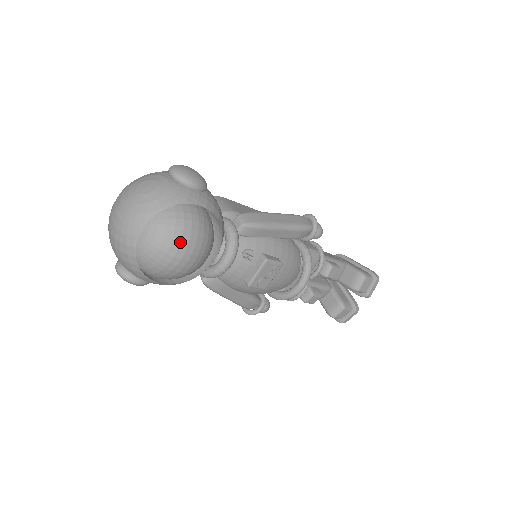
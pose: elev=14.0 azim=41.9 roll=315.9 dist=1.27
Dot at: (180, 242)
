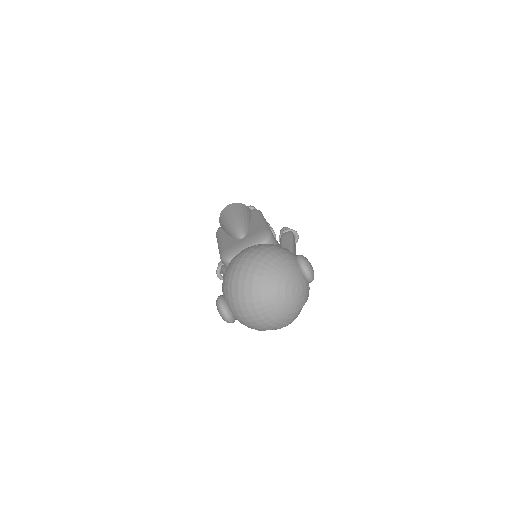
Dot at: occluded
